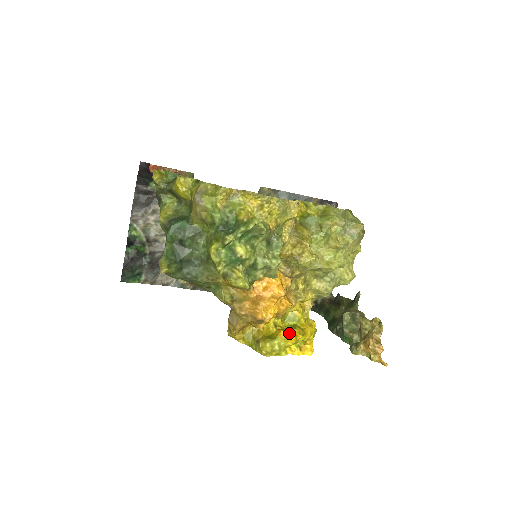
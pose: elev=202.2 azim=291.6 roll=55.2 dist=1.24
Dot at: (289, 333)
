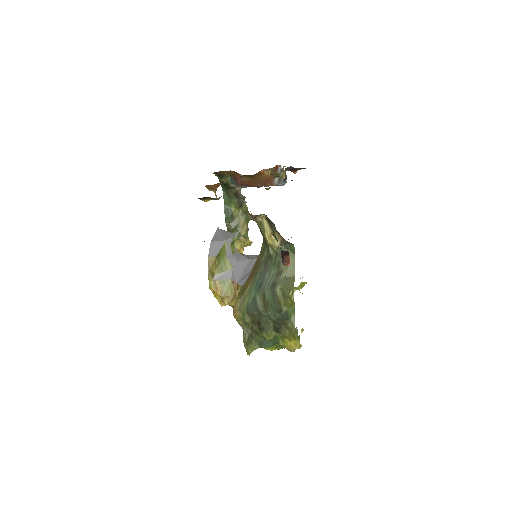
Dot at: occluded
